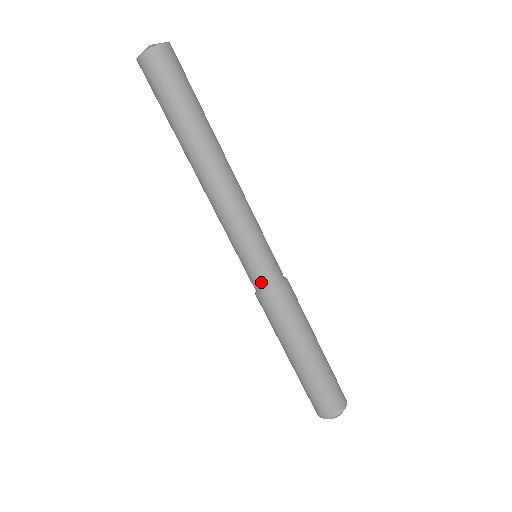
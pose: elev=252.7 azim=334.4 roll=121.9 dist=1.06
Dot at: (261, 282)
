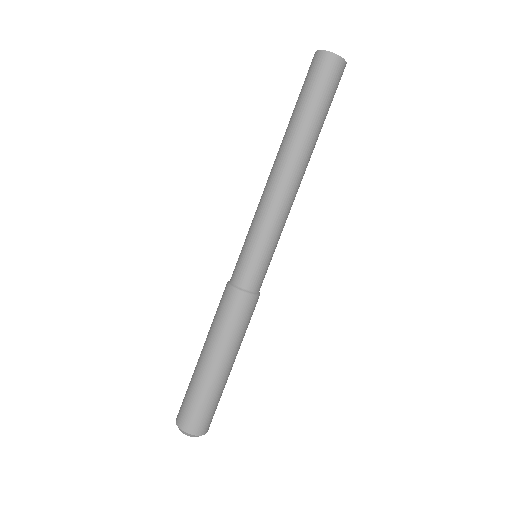
Dot at: (237, 273)
